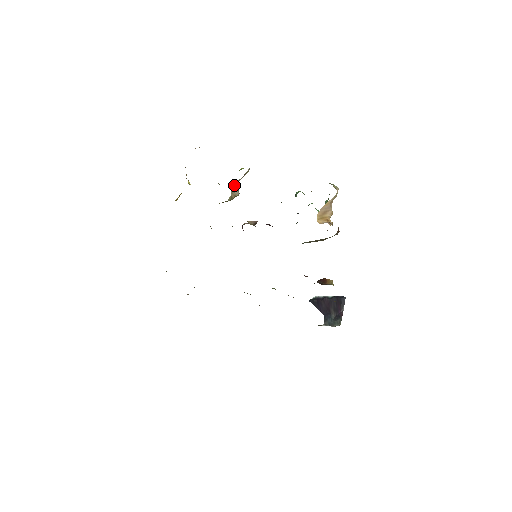
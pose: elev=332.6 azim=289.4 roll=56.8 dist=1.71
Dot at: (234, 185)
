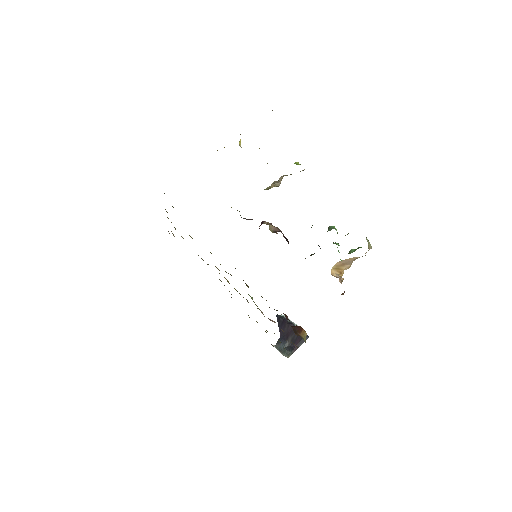
Dot at: occluded
